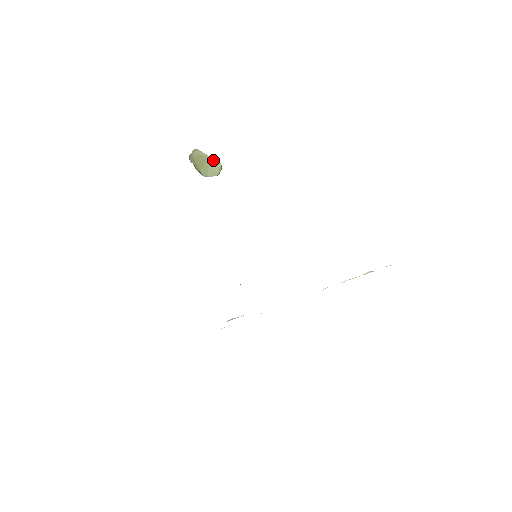
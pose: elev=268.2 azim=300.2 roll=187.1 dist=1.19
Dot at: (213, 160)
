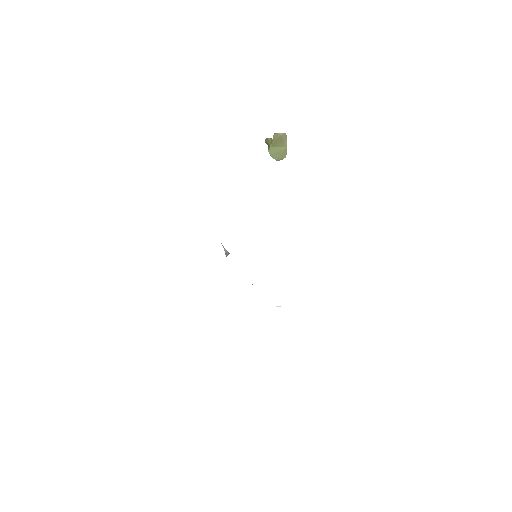
Dot at: (286, 151)
